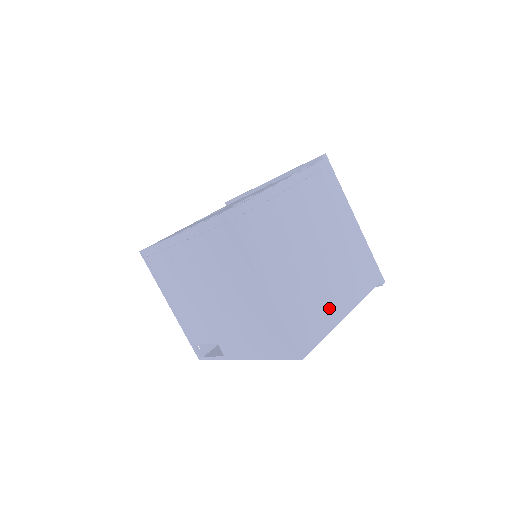
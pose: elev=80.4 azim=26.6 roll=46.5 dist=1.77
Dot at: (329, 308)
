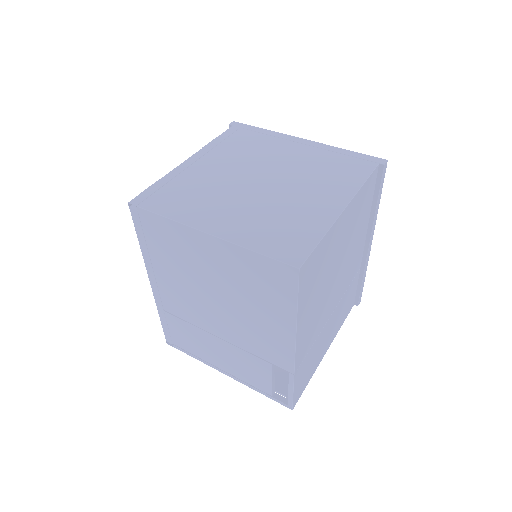
Dot at: (312, 212)
